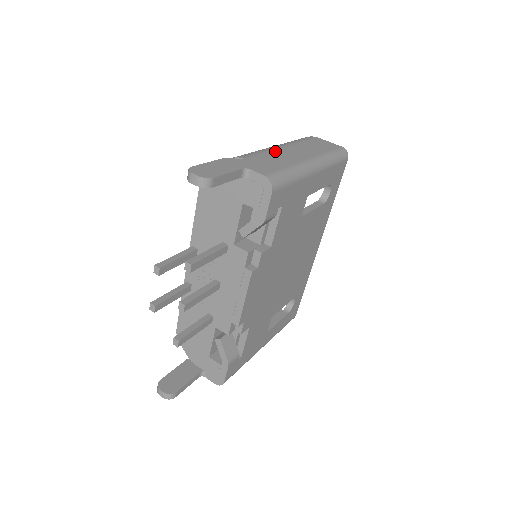
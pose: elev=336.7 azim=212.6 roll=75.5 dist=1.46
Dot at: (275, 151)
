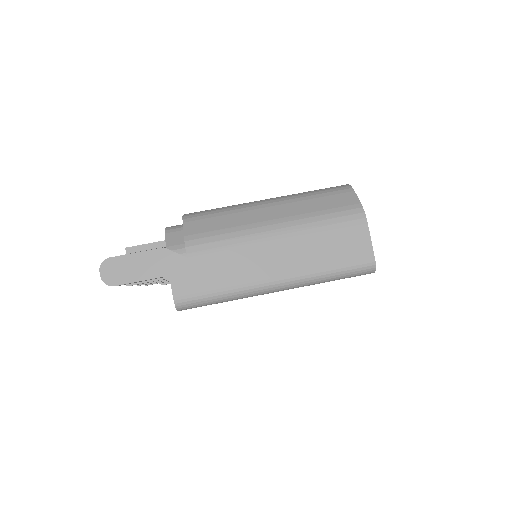
Dot at: (247, 247)
